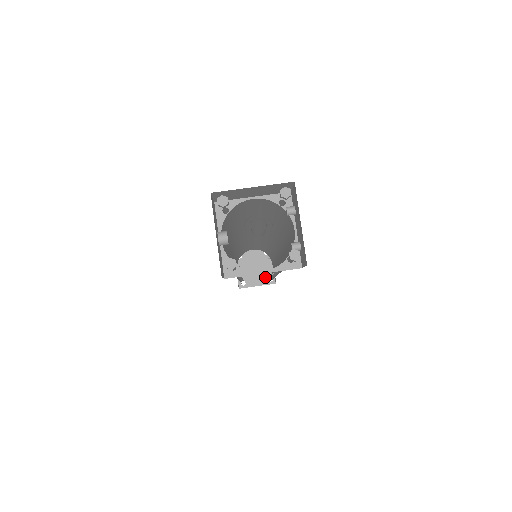
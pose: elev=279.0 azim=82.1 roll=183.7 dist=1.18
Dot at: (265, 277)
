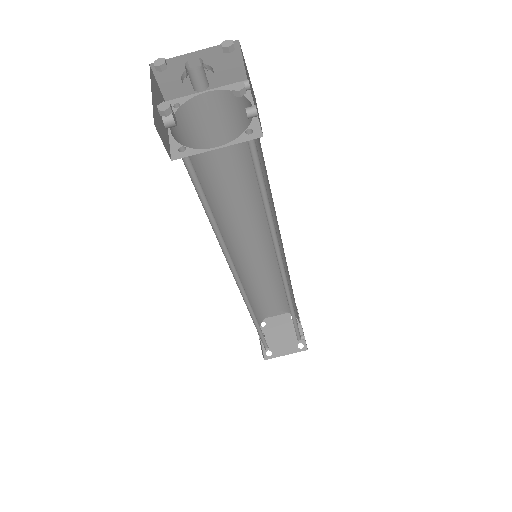
Dot at: (294, 344)
